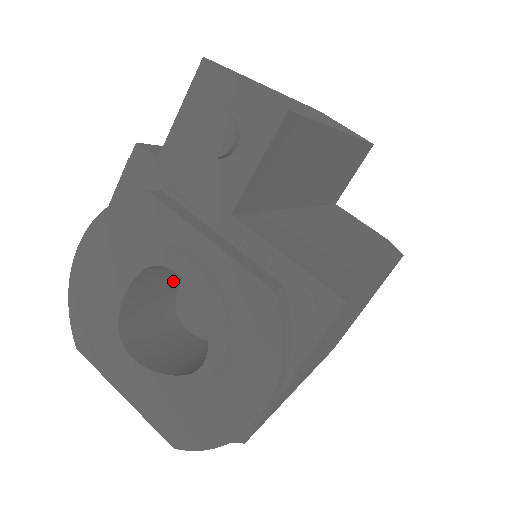
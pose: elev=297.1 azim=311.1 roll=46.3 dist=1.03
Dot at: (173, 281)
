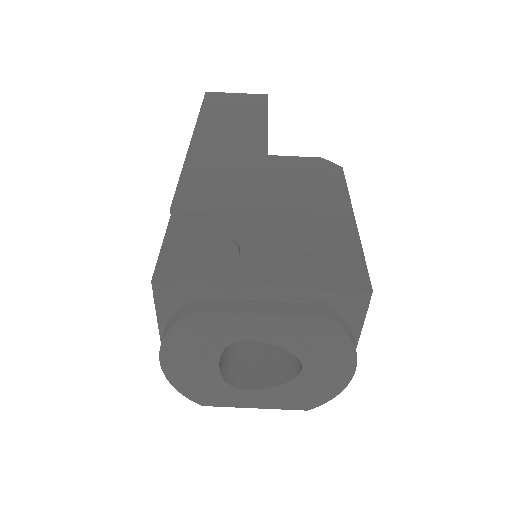
Dot at: occluded
